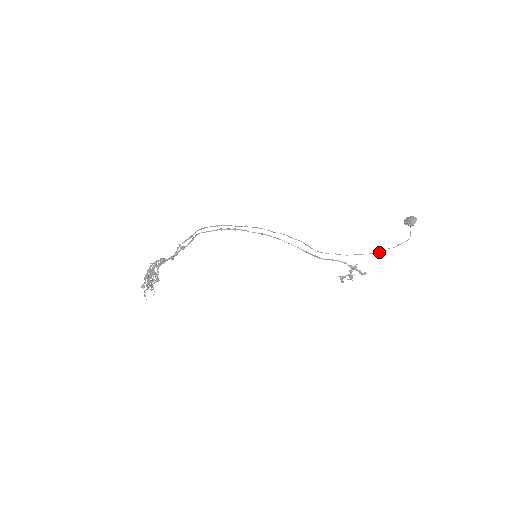
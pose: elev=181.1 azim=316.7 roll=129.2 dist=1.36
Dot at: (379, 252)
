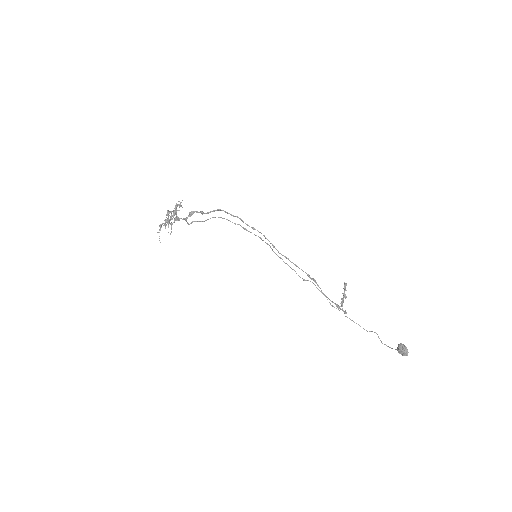
Dot at: (360, 326)
